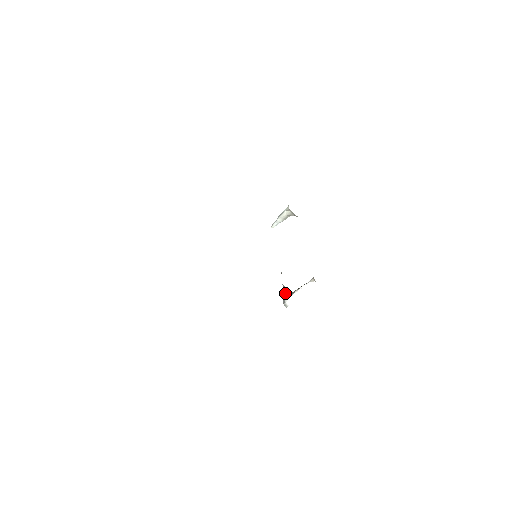
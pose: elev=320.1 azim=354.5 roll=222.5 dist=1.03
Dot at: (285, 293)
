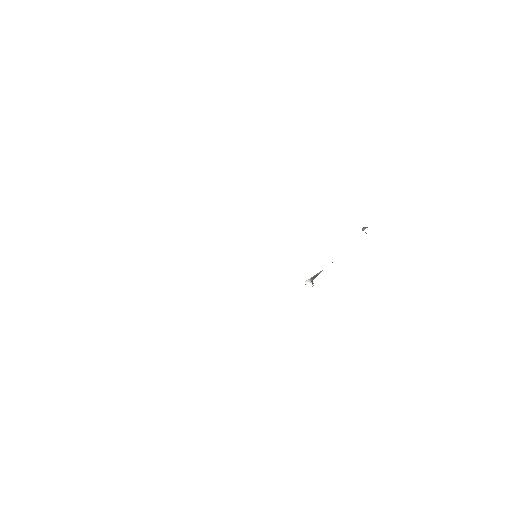
Dot at: (313, 276)
